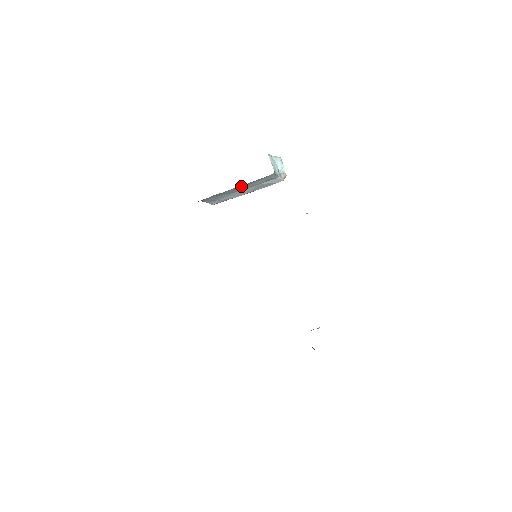
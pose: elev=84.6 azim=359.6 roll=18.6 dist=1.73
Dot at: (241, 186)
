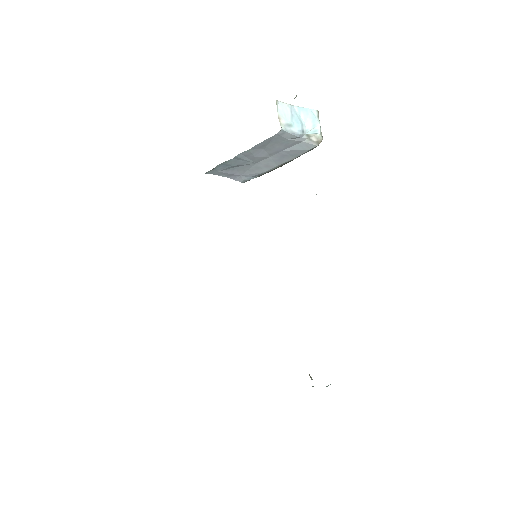
Dot at: (248, 152)
